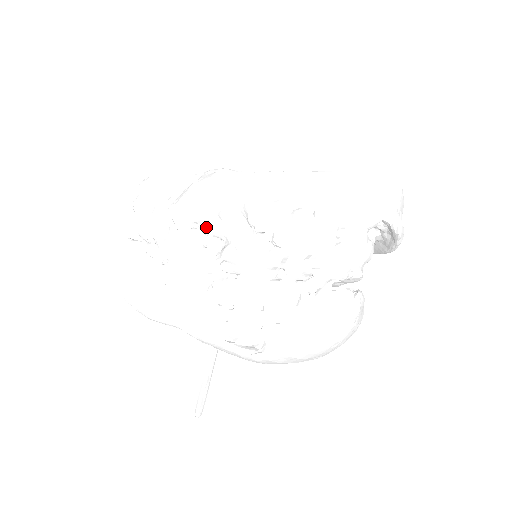
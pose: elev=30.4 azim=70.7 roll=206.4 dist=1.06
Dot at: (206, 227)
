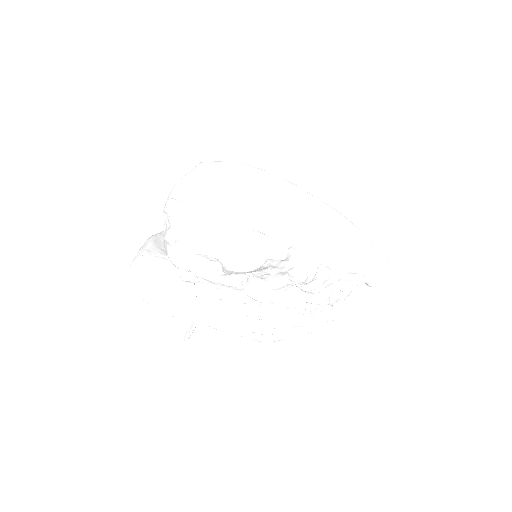
Dot at: occluded
